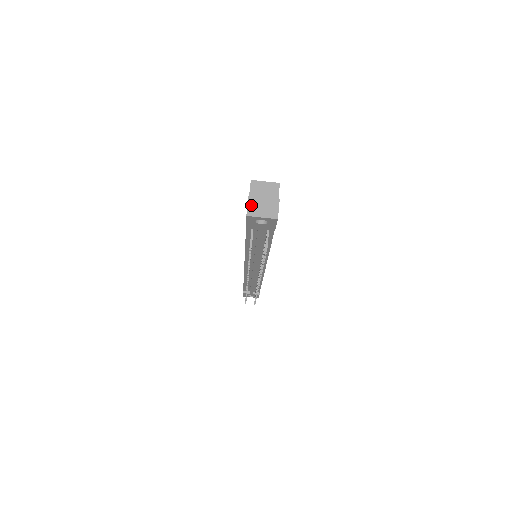
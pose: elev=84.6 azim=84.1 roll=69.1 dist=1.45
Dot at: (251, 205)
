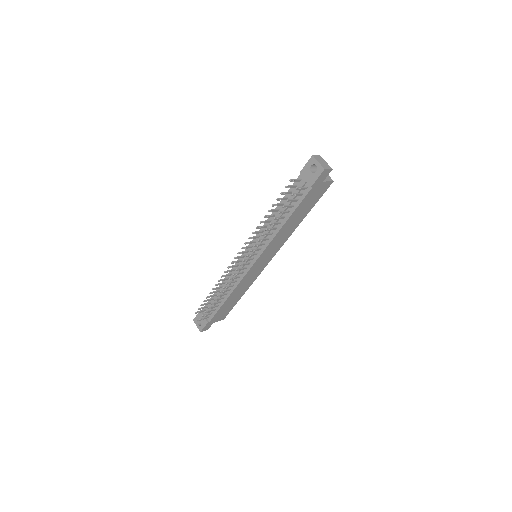
Dot at: (318, 157)
